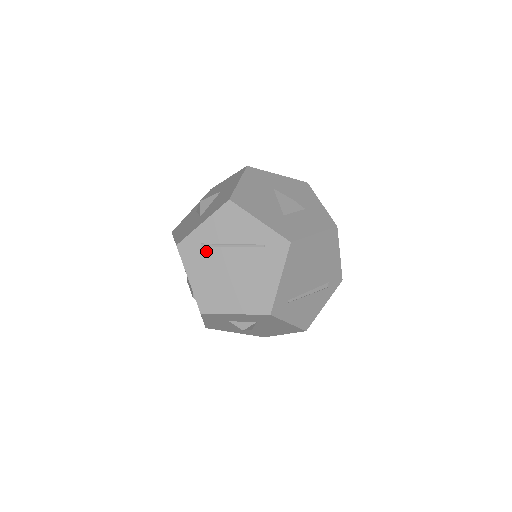
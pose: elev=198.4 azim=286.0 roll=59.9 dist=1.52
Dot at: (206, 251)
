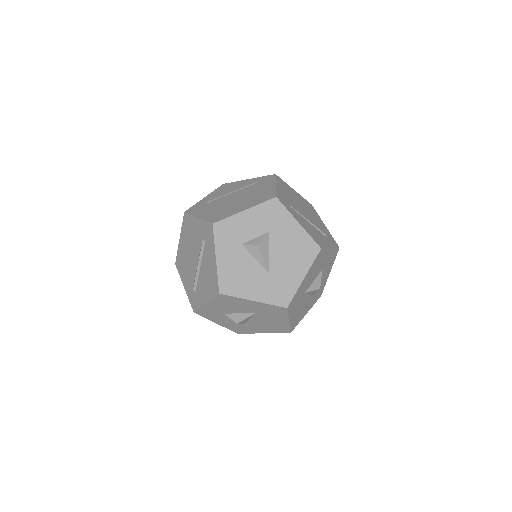
Dot at: (210, 203)
